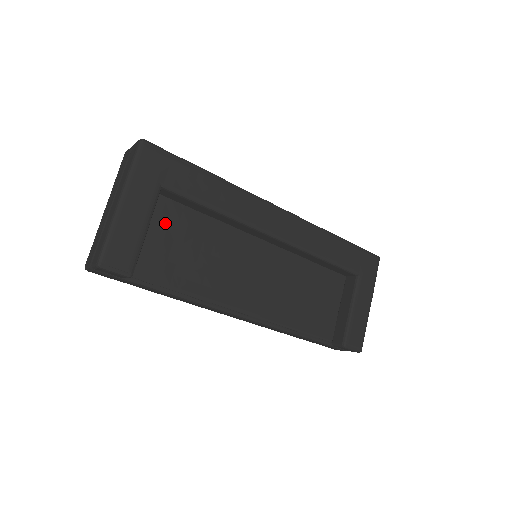
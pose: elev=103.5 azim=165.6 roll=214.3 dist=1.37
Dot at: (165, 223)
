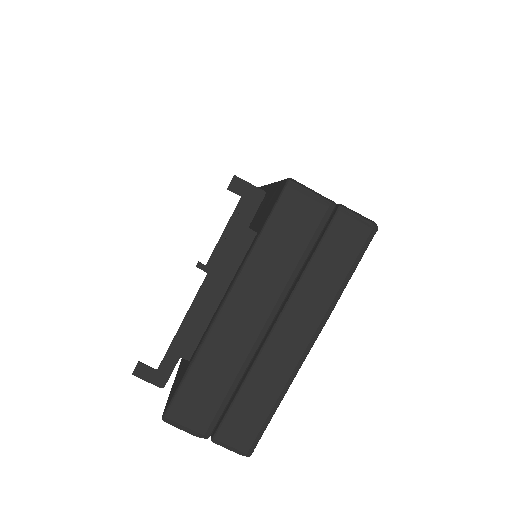
Dot at: occluded
